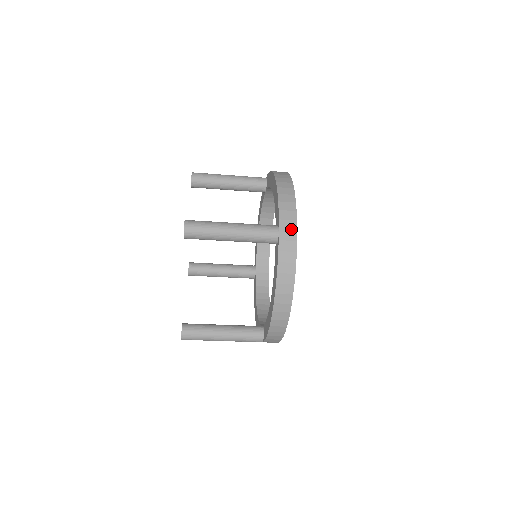
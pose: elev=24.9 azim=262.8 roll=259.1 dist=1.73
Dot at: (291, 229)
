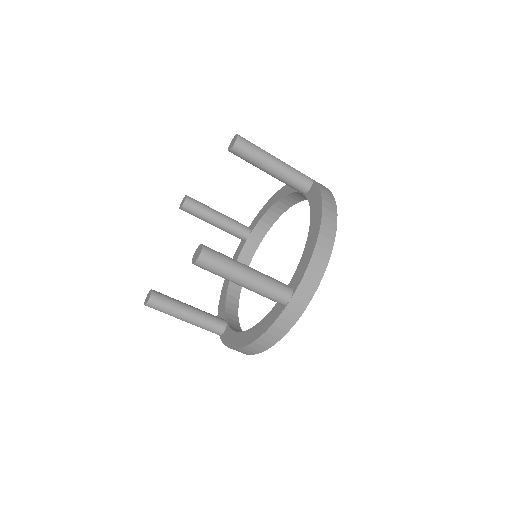
Dot at: (303, 302)
